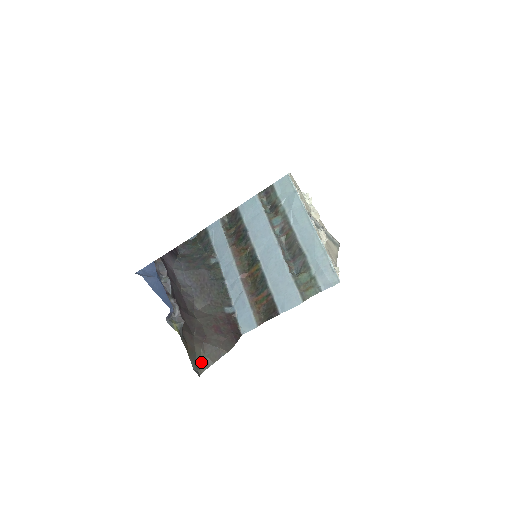
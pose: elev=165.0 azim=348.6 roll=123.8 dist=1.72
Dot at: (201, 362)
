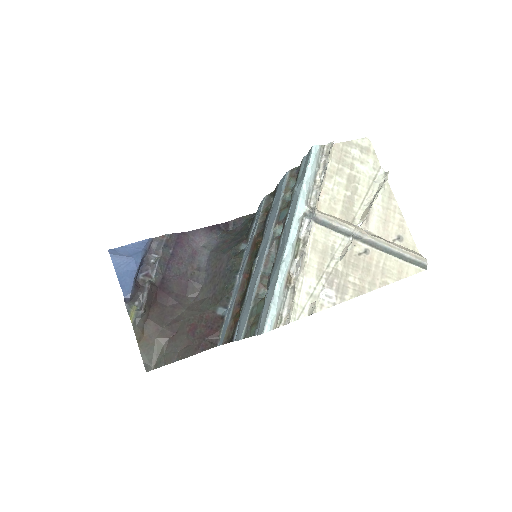
Dot at: (158, 358)
